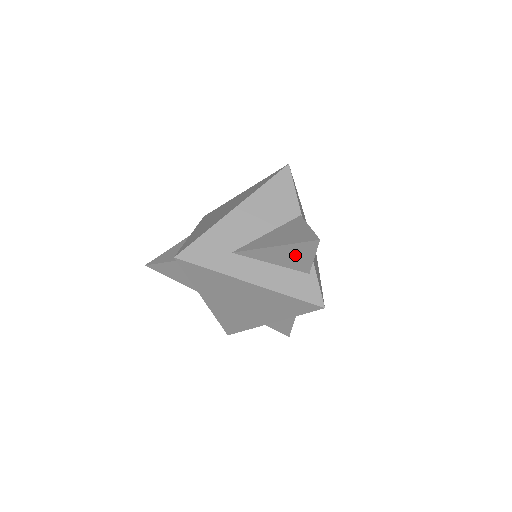
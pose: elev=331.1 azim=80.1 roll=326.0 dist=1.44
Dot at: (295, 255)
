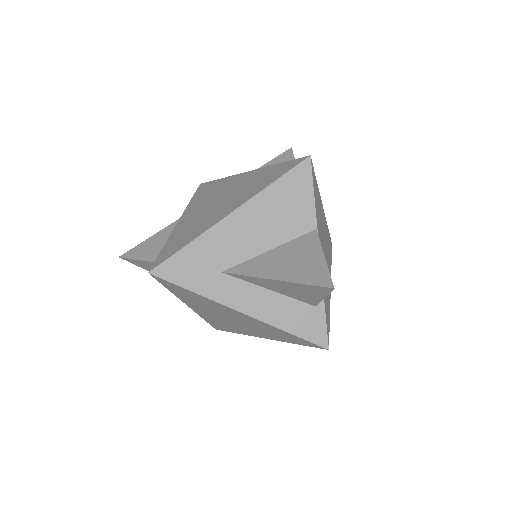
Dot at: (300, 291)
